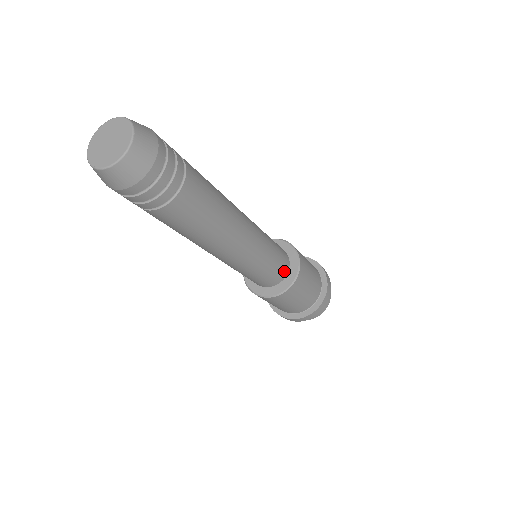
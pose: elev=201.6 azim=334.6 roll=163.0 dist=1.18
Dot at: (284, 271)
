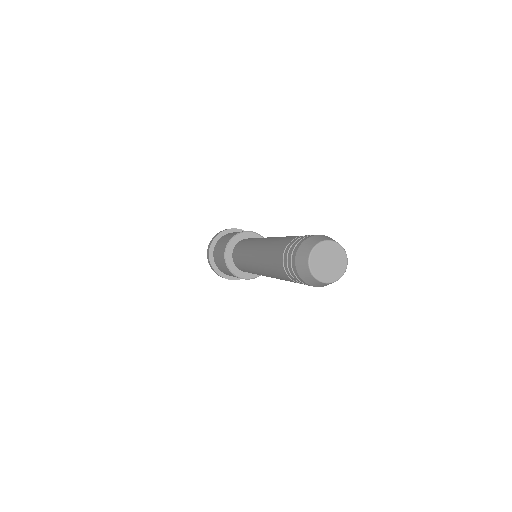
Dot at: occluded
